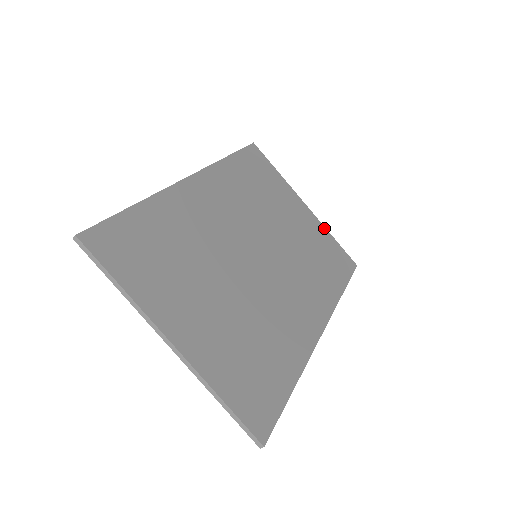
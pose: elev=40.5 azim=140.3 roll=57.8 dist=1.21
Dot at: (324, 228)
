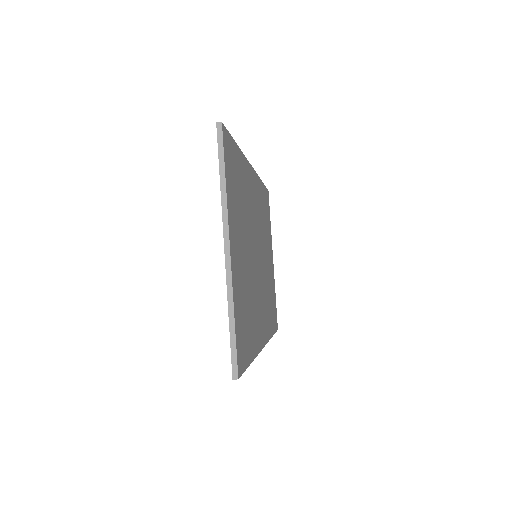
Dot at: occluded
